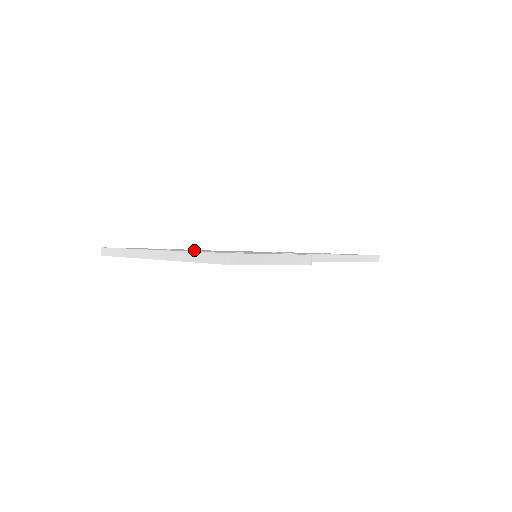
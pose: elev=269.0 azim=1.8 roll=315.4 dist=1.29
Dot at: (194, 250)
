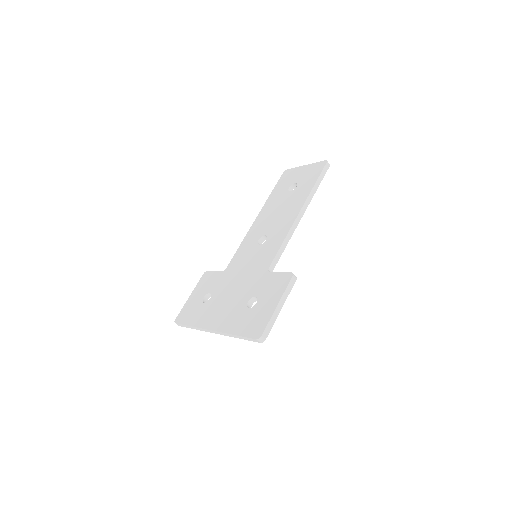
Dot at: (224, 295)
